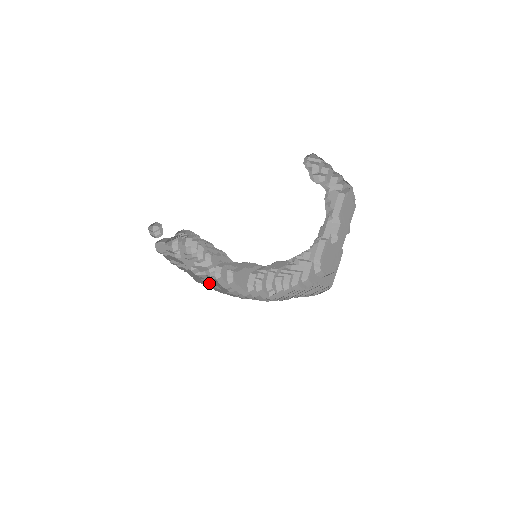
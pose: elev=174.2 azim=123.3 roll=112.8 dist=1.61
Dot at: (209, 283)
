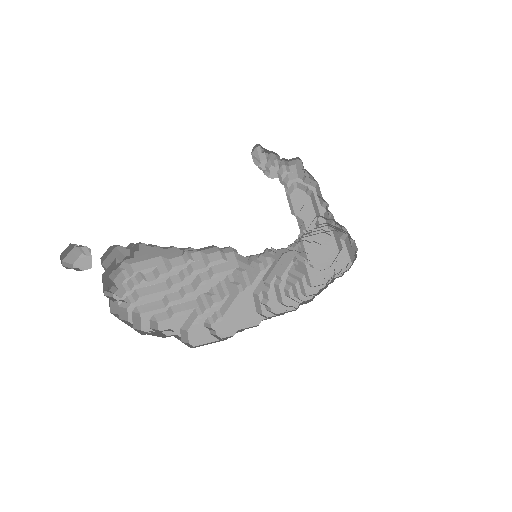
Dot at: occluded
